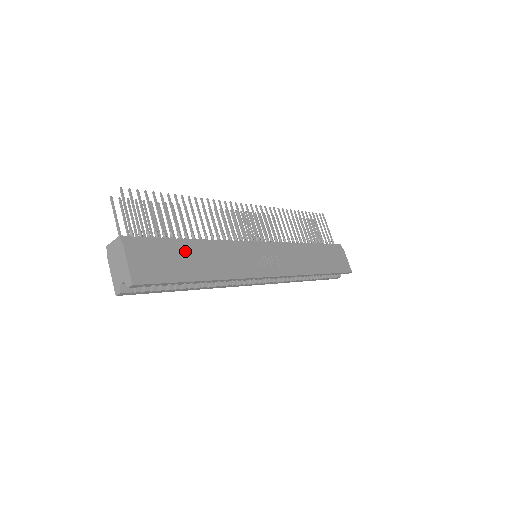
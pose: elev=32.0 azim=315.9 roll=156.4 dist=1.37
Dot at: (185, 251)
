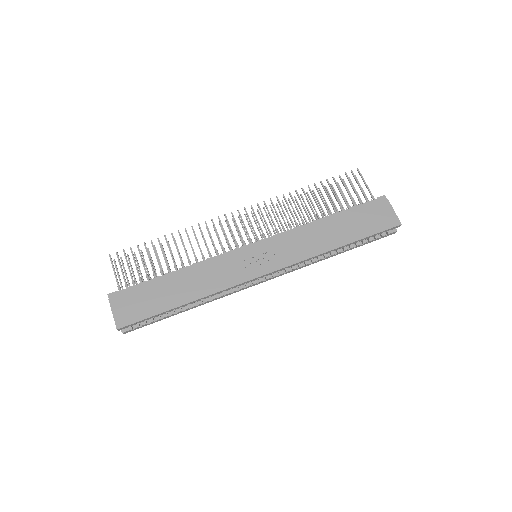
Dot at: (164, 286)
